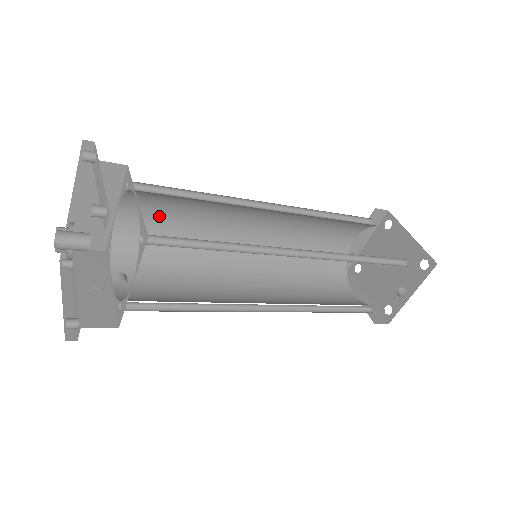
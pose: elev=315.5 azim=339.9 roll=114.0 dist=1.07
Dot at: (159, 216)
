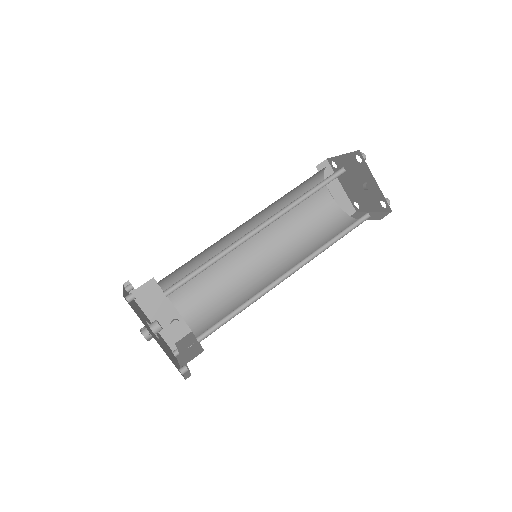
Dot at: (196, 288)
